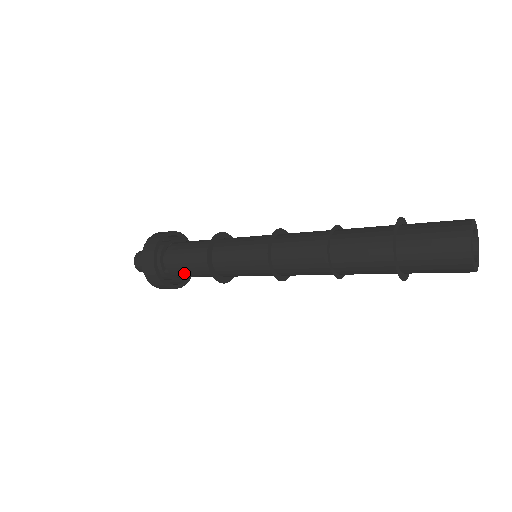
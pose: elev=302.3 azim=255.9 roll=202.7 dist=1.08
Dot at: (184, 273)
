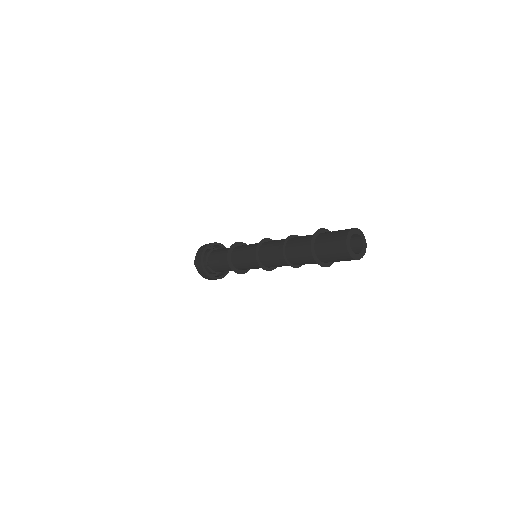
Dot at: (216, 264)
